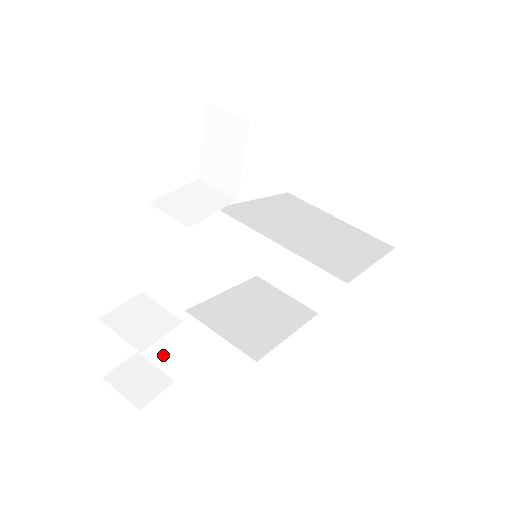
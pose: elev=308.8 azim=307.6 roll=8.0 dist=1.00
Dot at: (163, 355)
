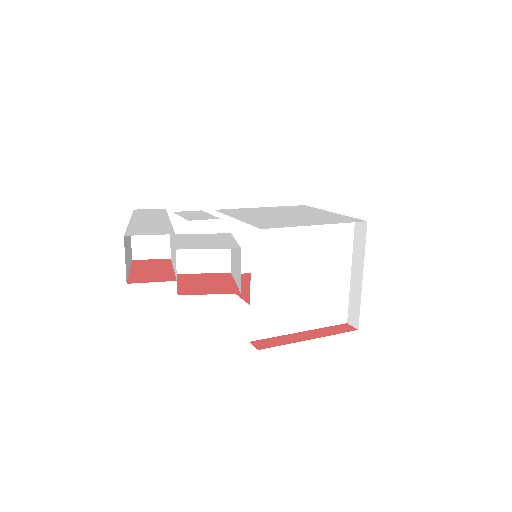
Dot at: occluded
